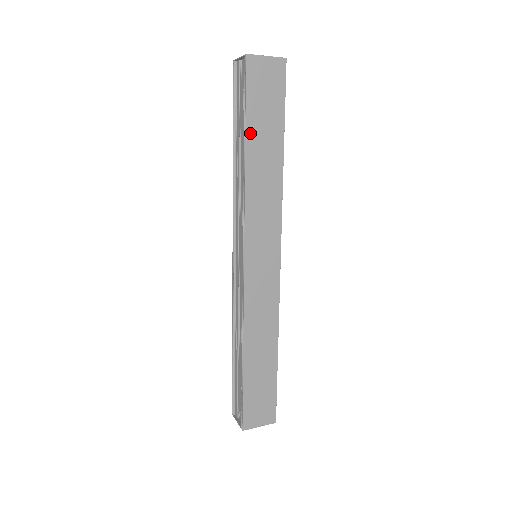
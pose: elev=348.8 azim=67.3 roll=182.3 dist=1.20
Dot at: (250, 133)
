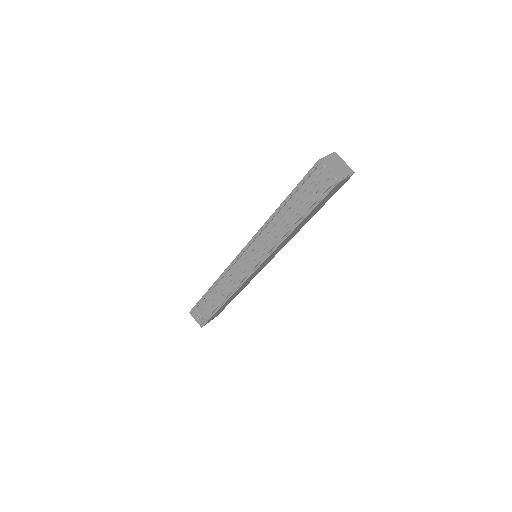
Dot at: (306, 217)
